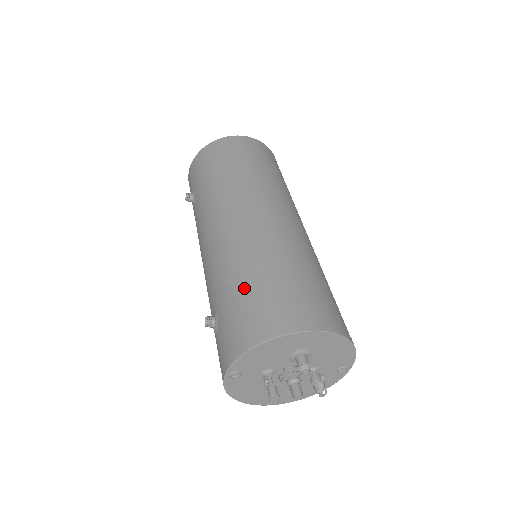
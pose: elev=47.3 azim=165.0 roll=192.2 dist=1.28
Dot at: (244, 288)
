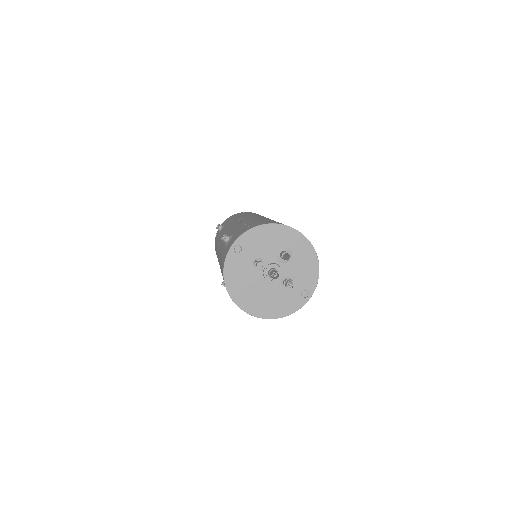
Dot at: (257, 221)
